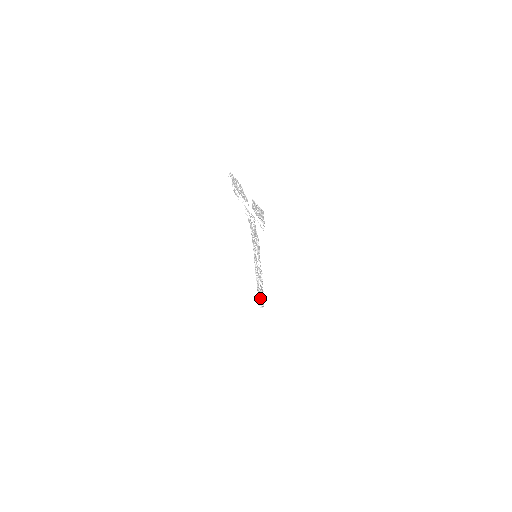
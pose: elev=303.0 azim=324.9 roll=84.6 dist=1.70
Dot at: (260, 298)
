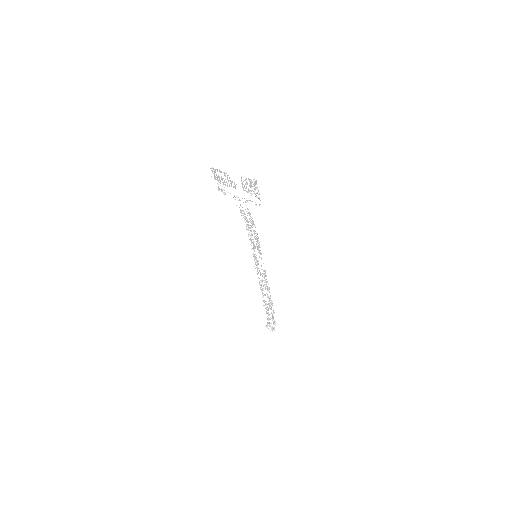
Dot at: (269, 318)
